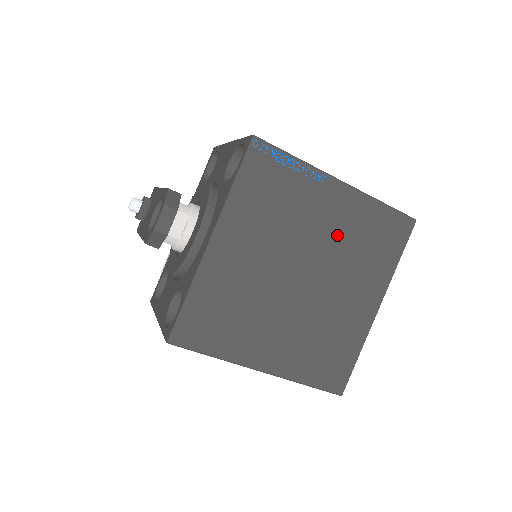
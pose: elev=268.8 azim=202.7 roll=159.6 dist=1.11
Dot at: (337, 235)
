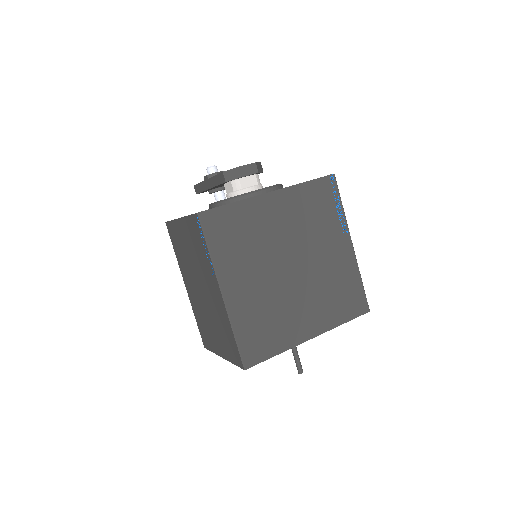
Dot at: (328, 268)
